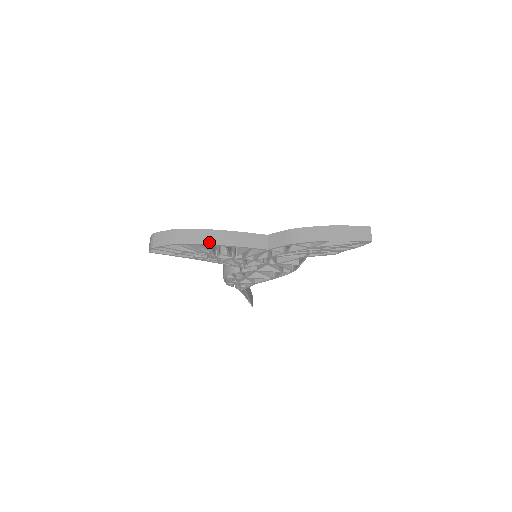
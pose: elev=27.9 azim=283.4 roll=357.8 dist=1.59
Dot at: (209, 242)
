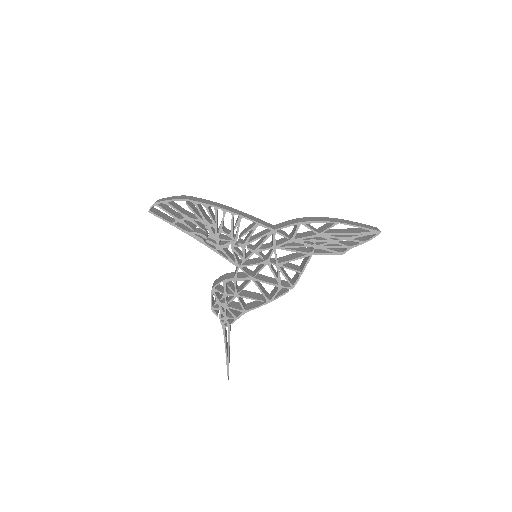
Dot at: (217, 206)
